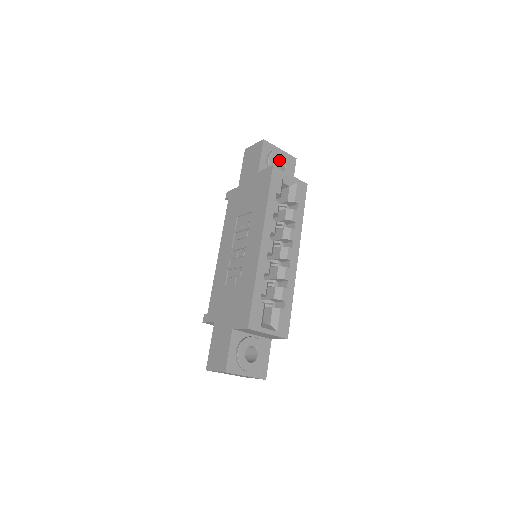
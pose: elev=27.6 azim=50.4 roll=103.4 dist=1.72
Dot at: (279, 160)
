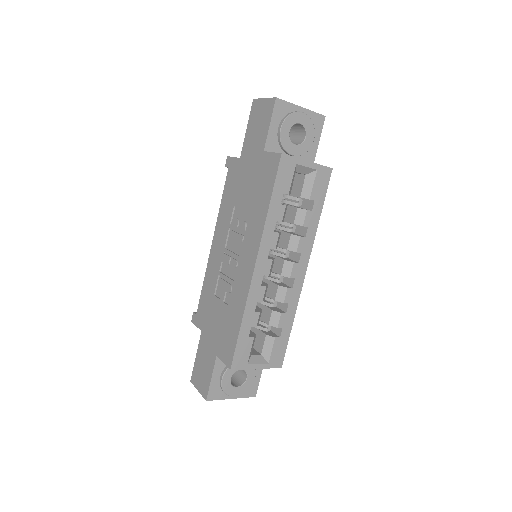
Dot at: (298, 124)
